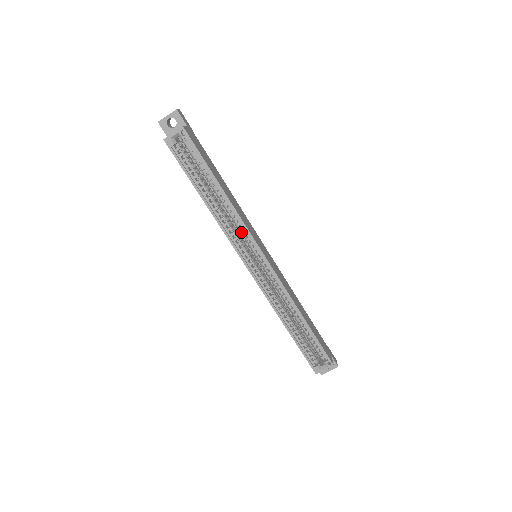
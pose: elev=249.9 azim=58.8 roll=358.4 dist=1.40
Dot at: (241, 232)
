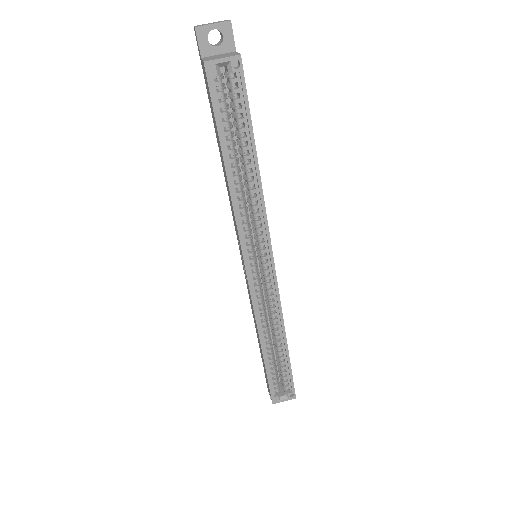
Dot at: (256, 226)
